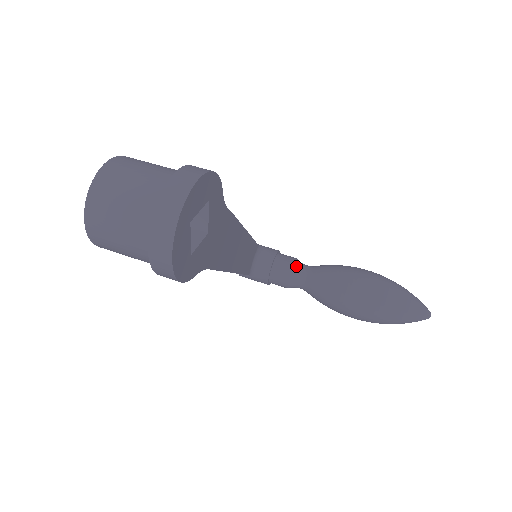
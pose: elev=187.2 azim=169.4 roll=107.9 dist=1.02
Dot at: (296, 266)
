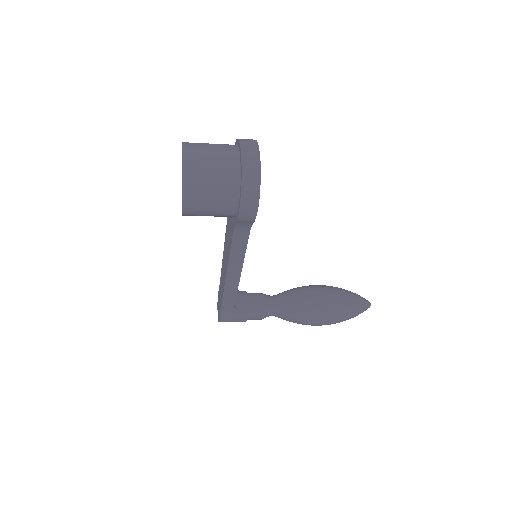
Dot at: (265, 295)
